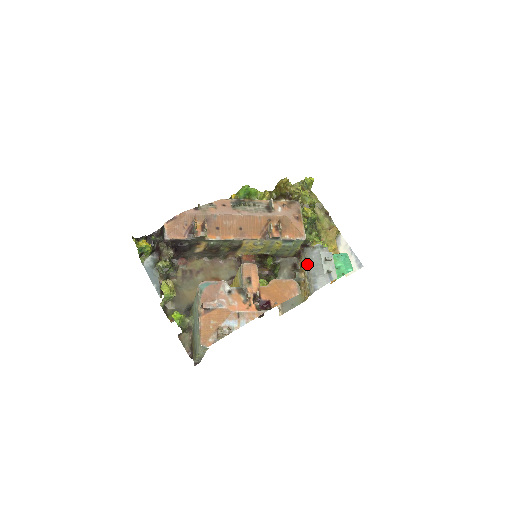
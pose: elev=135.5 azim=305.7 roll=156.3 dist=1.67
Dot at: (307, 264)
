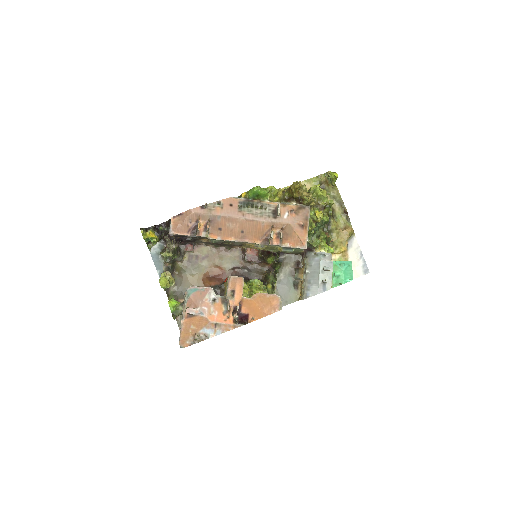
Dot at: (306, 269)
